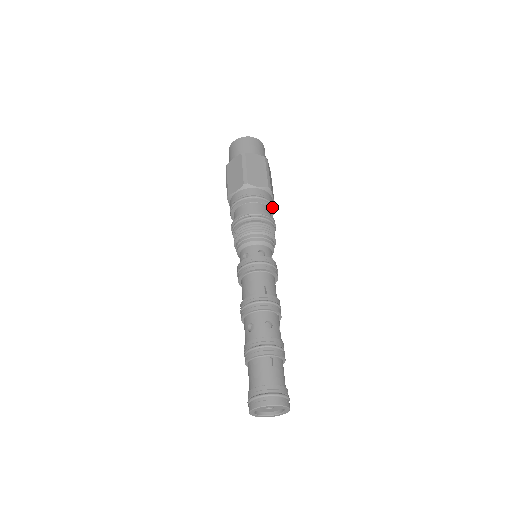
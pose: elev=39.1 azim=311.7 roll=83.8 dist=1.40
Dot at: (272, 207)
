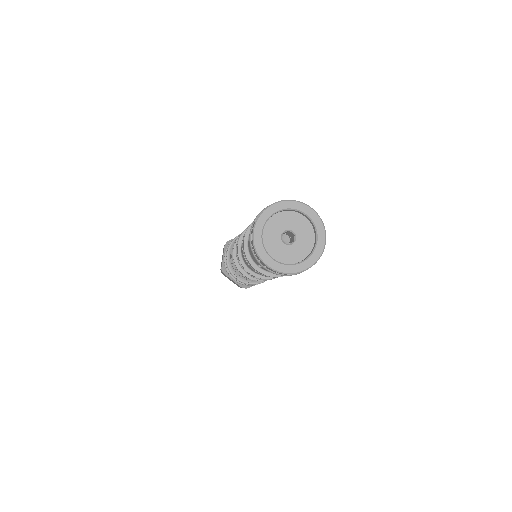
Dot at: occluded
